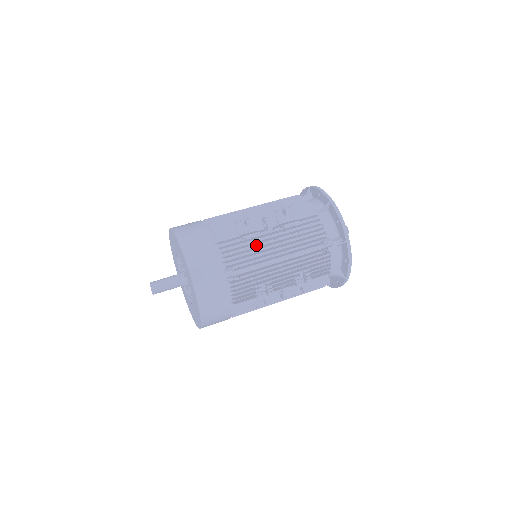
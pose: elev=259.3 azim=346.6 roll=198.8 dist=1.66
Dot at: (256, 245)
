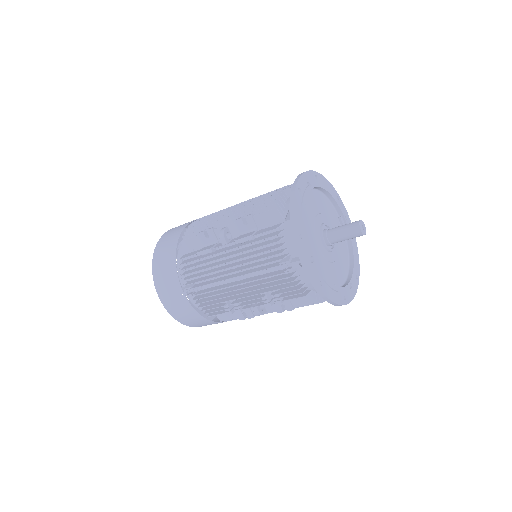
Dot at: occluded
